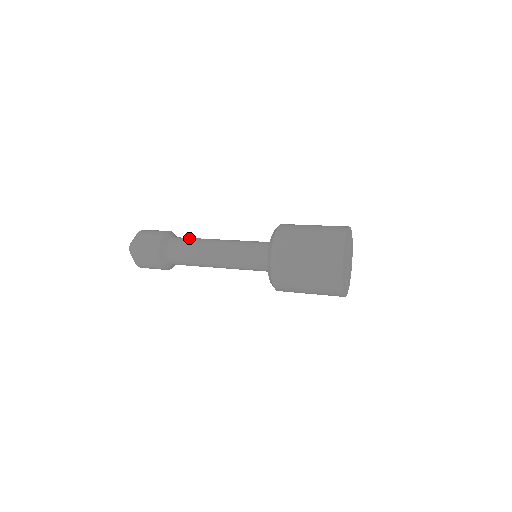
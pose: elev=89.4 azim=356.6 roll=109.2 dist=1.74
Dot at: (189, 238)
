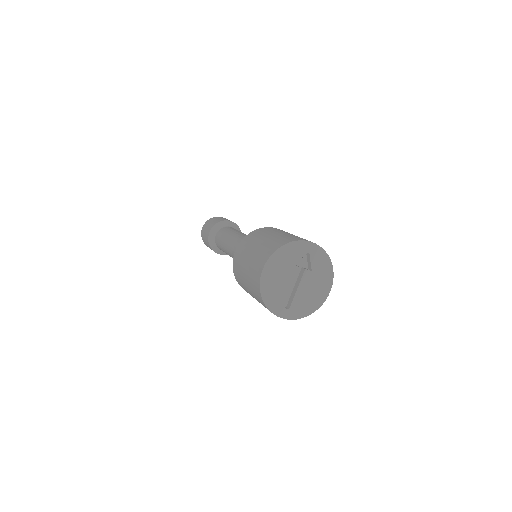
Dot at: (233, 229)
